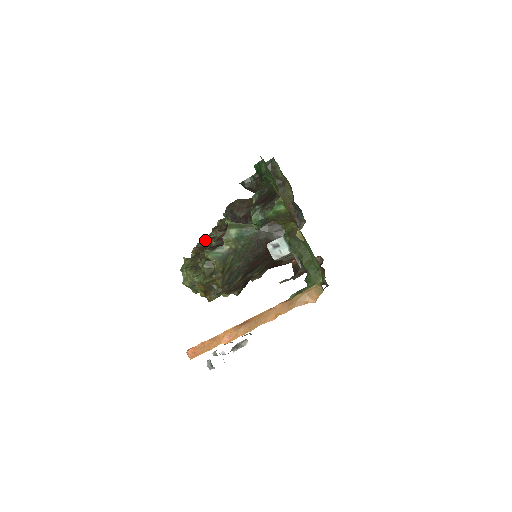
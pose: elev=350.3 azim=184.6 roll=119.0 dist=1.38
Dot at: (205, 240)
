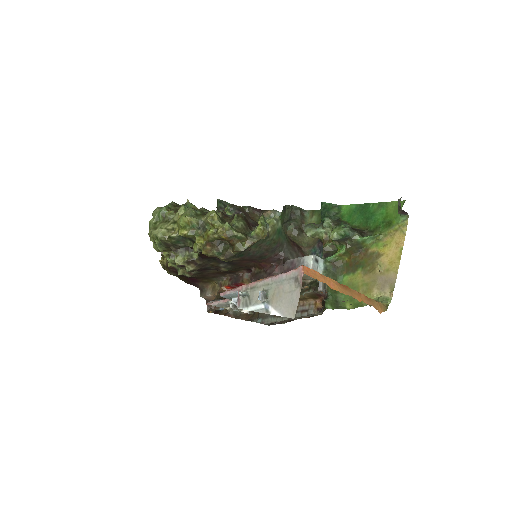
Dot at: occluded
